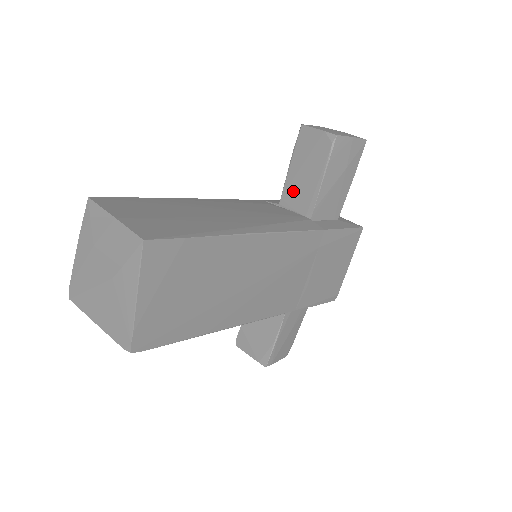
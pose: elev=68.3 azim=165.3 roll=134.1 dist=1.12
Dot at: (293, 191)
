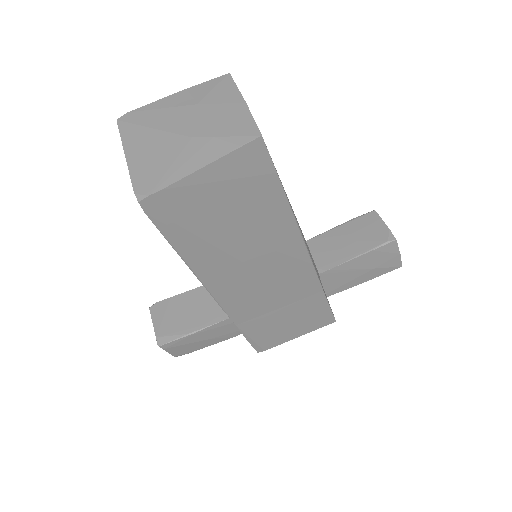
Dot at: (324, 244)
